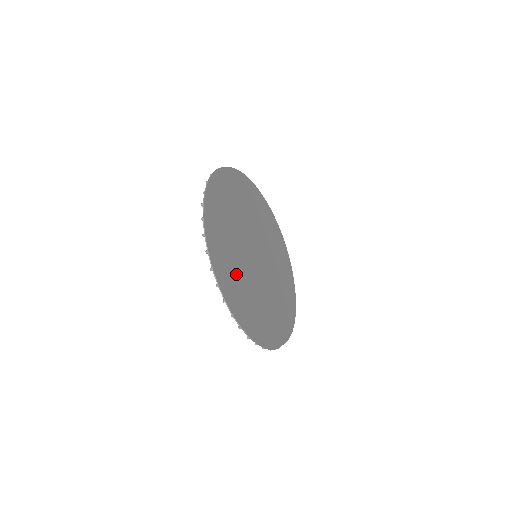
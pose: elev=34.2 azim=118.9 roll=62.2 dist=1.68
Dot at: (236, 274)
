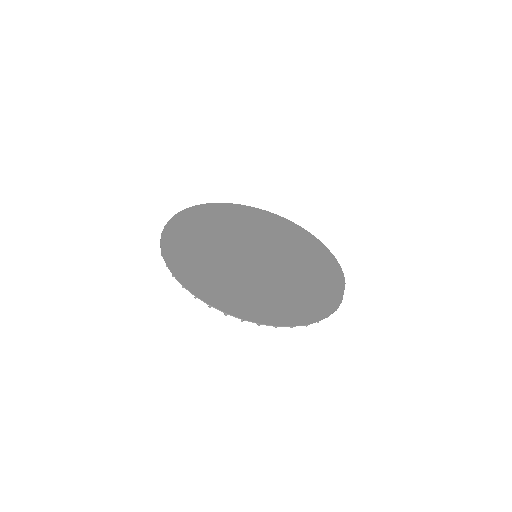
Dot at: (250, 292)
